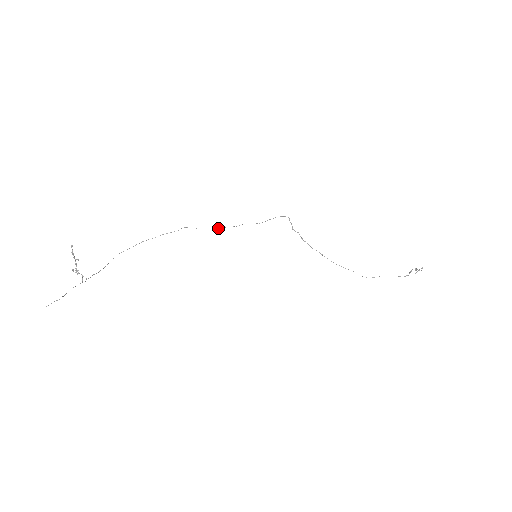
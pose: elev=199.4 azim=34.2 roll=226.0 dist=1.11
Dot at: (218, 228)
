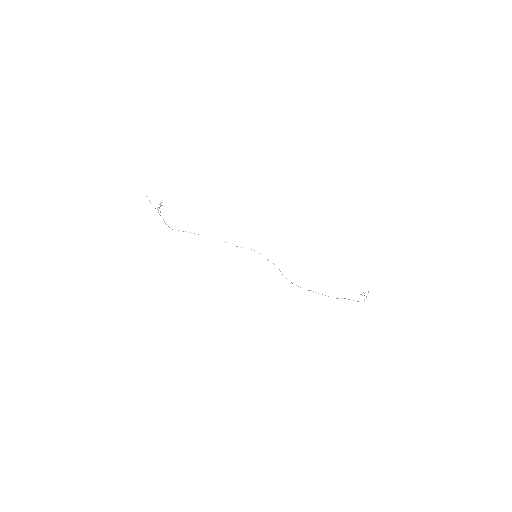
Dot at: (236, 246)
